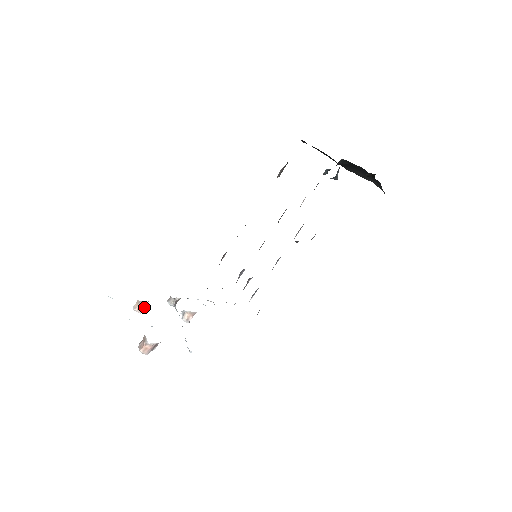
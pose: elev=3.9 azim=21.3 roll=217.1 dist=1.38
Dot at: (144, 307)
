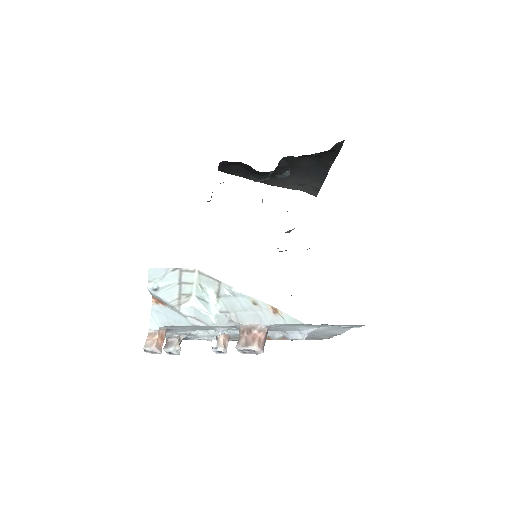
Dot at: (163, 340)
